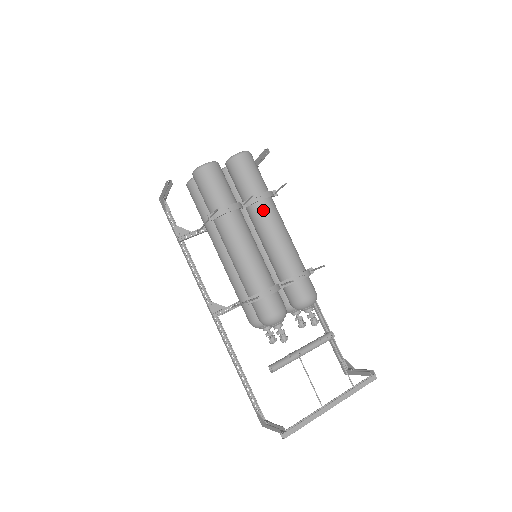
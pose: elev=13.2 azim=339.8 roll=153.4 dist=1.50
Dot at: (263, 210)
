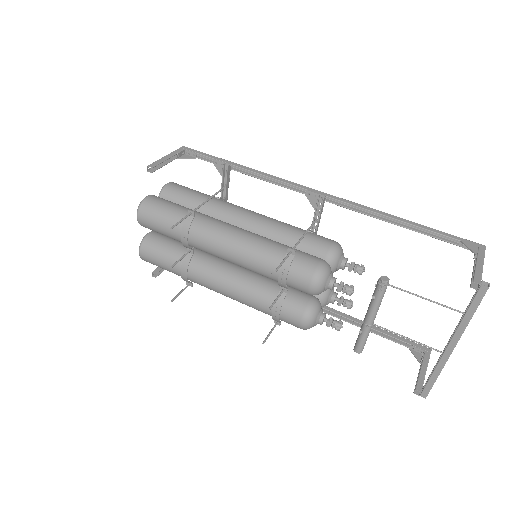
Dot at: (199, 248)
